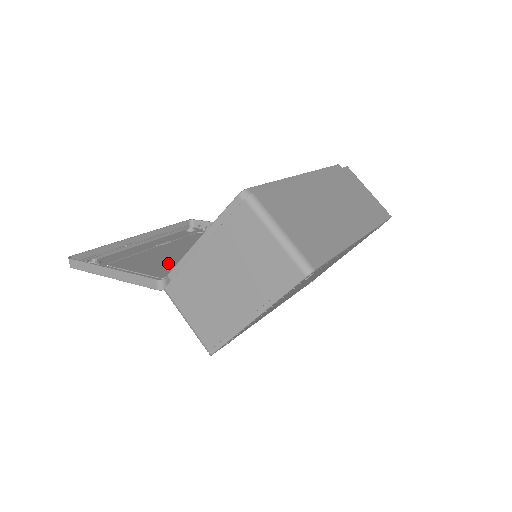
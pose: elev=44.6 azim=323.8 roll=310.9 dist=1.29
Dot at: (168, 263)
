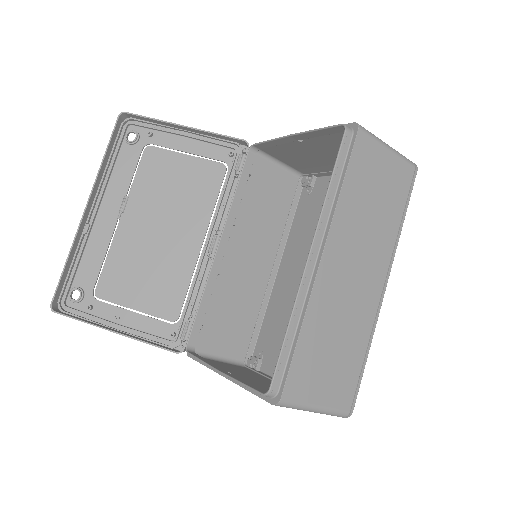
Dot at: (158, 275)
